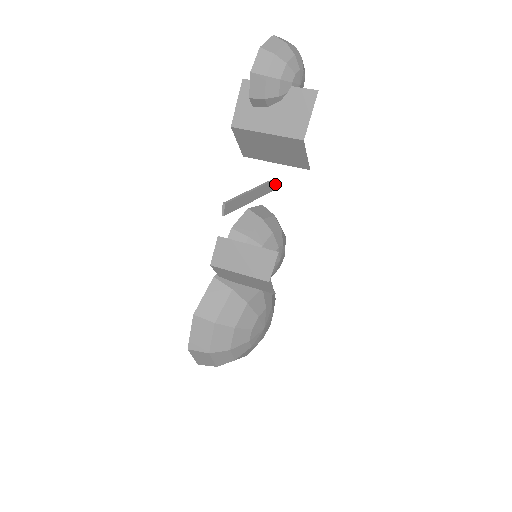
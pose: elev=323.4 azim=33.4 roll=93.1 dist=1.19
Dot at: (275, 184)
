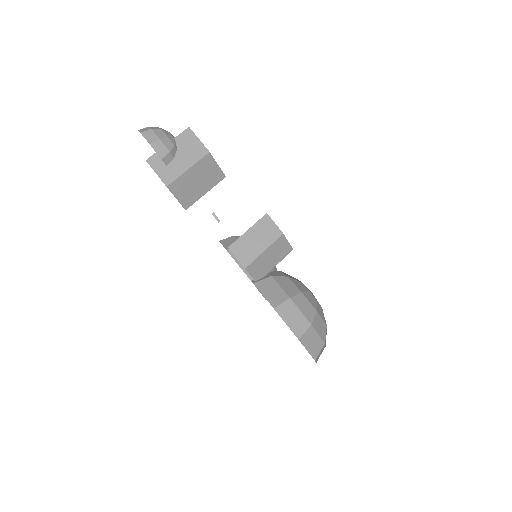
Dot at: occluded
